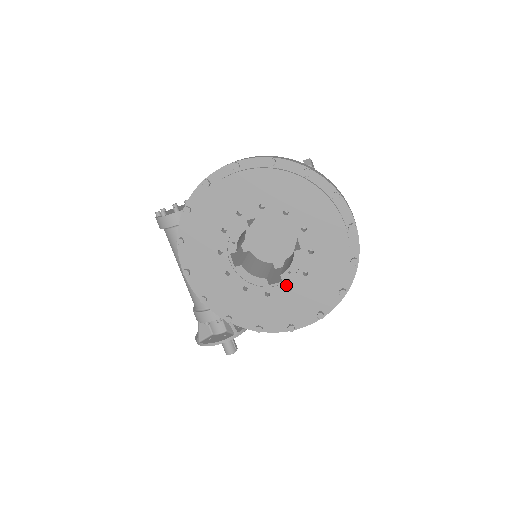
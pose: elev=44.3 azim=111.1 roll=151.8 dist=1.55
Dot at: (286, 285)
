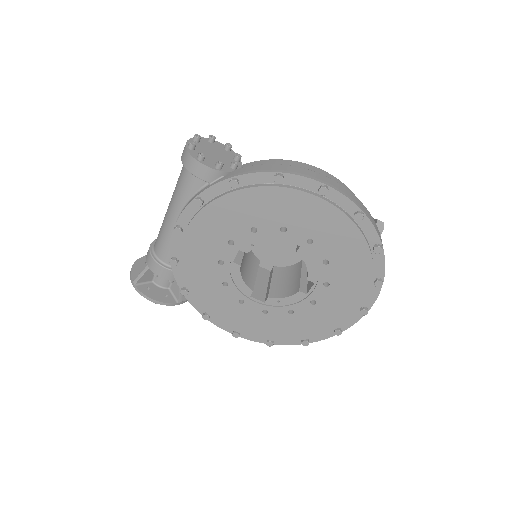
Dot at: (265, 307)
